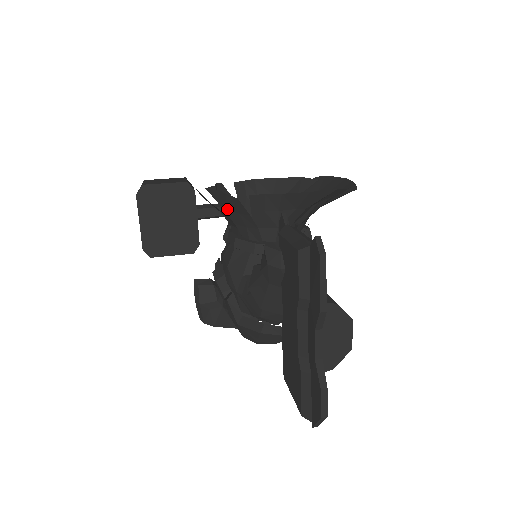
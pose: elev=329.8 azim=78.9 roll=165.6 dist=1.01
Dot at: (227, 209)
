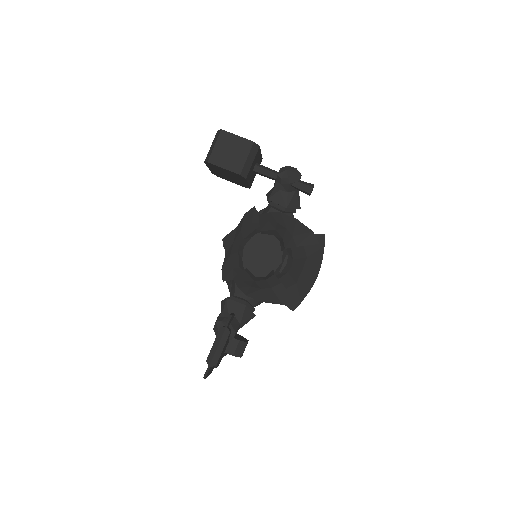
Dot at: (230, 257)
